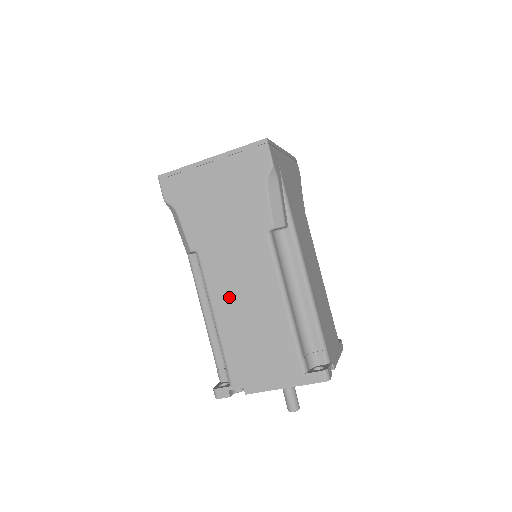
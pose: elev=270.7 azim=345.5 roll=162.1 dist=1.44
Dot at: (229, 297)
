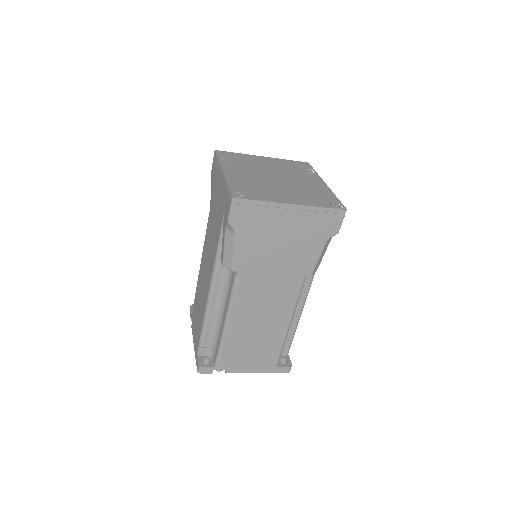
Dot at: (248, 312)
